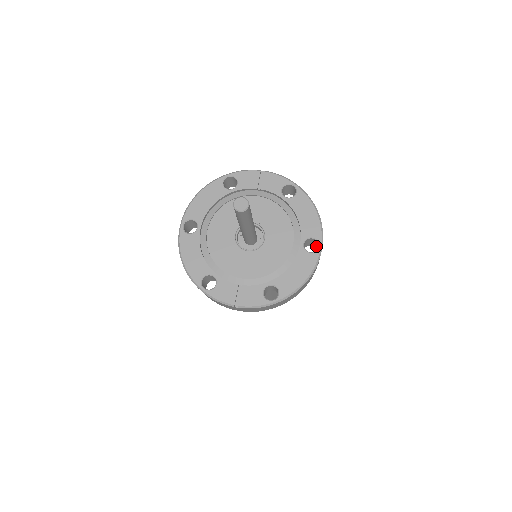
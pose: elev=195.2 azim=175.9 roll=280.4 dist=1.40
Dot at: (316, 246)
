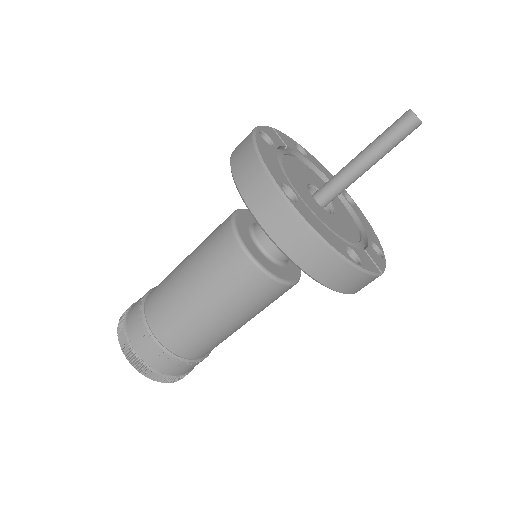
Dot at: occluded
